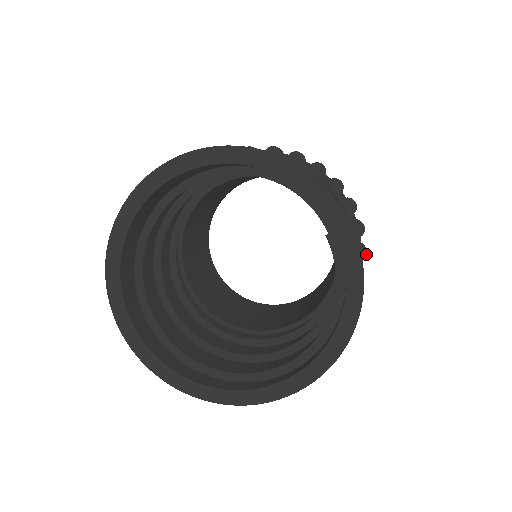
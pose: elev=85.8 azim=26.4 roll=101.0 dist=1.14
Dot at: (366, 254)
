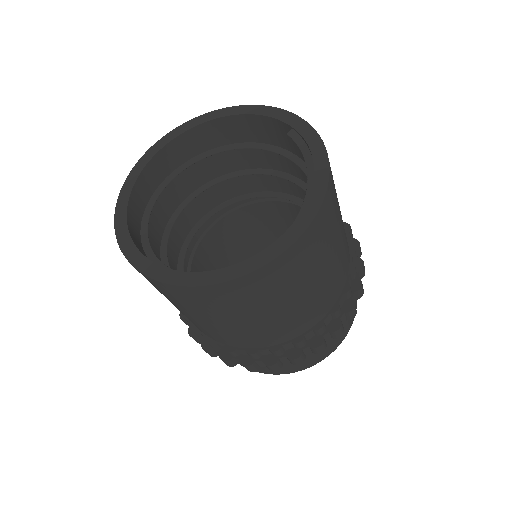
Dot at: (359, 244)
